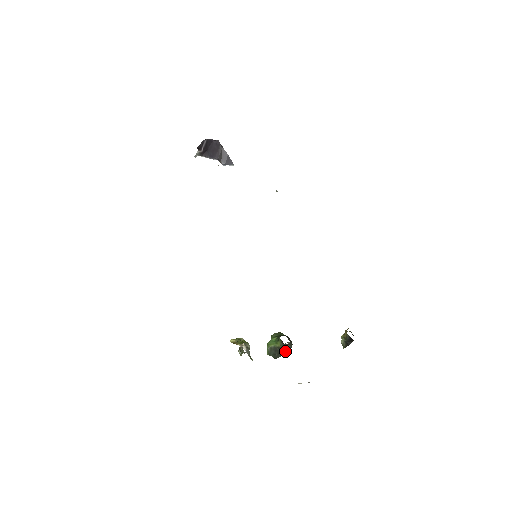
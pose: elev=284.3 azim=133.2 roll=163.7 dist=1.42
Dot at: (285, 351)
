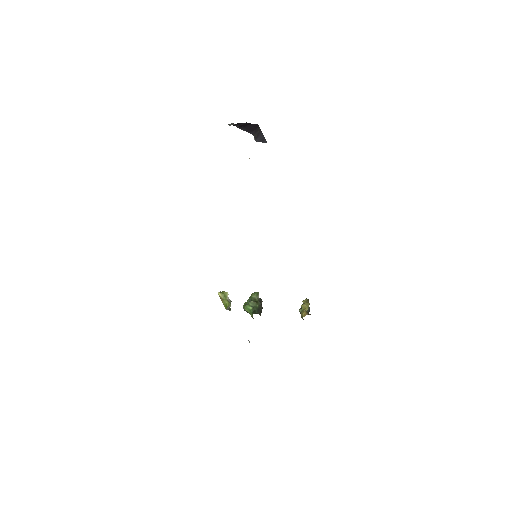
Dot at: occluded
